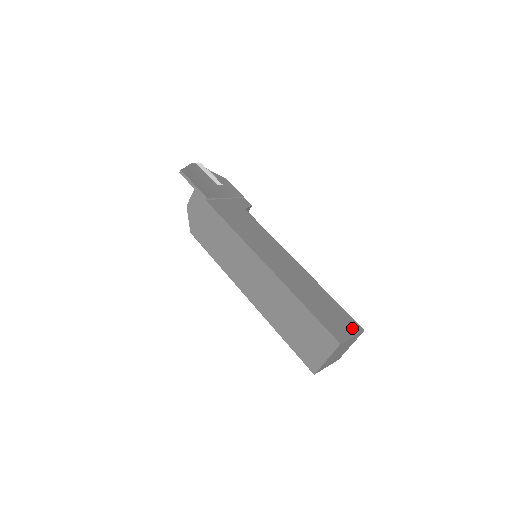
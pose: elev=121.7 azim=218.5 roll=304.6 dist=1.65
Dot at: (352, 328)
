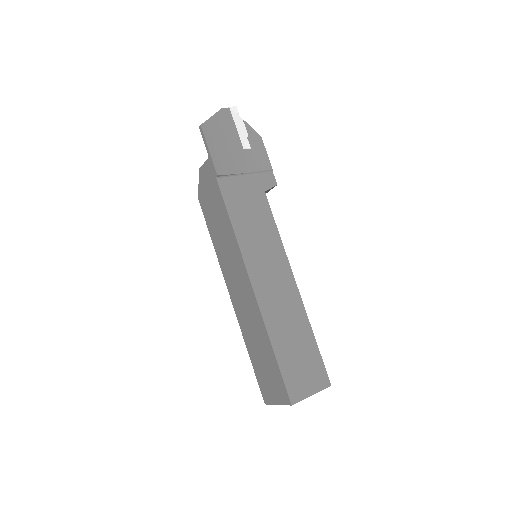
Dot at: (317, 383)
